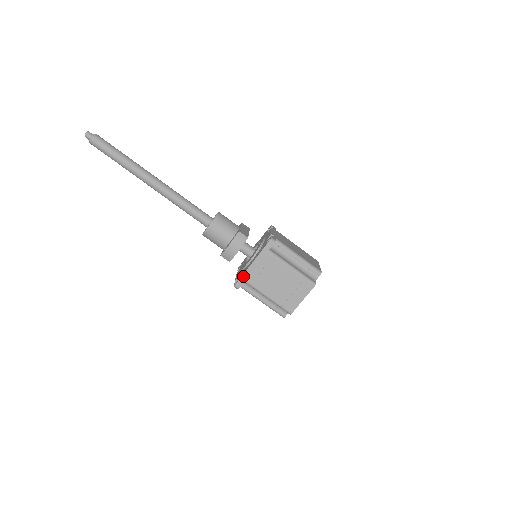
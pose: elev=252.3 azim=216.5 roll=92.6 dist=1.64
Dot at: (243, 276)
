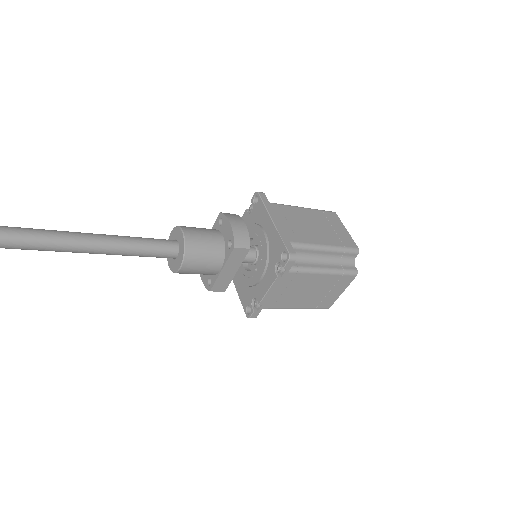
Dot at: (283, 239)
